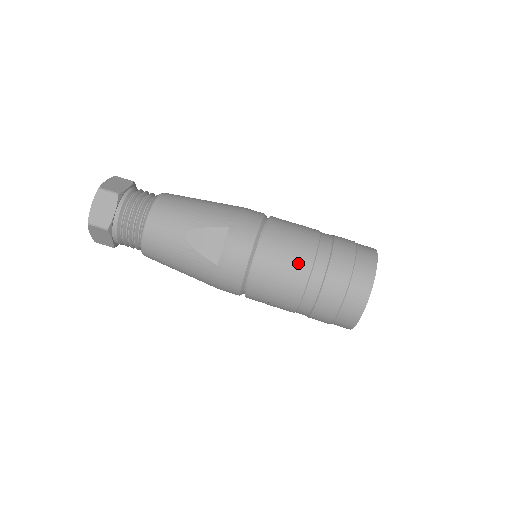
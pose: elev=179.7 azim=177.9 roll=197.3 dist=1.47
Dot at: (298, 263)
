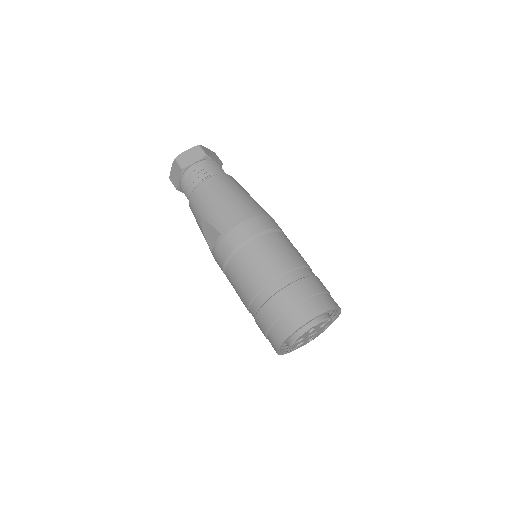
Dot at: (246, 289)
